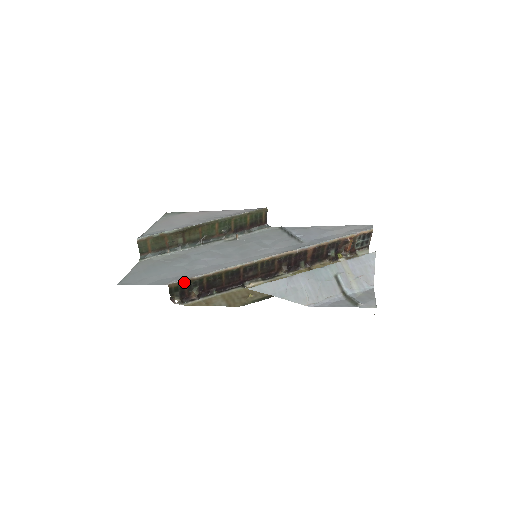
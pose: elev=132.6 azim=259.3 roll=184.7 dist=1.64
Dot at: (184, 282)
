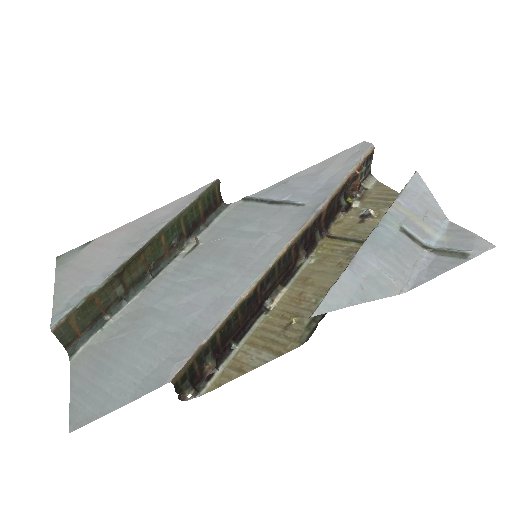
Dot at: (192, 360)
